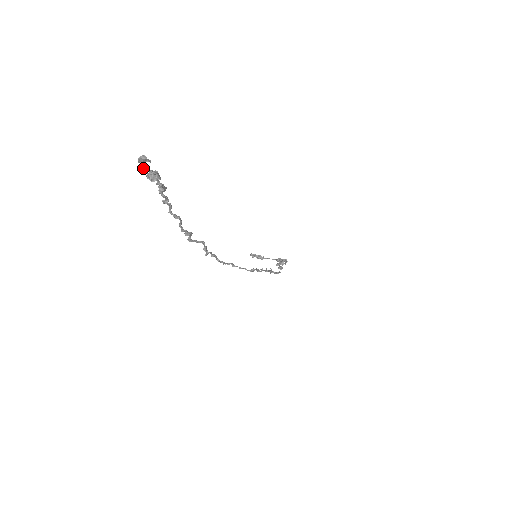
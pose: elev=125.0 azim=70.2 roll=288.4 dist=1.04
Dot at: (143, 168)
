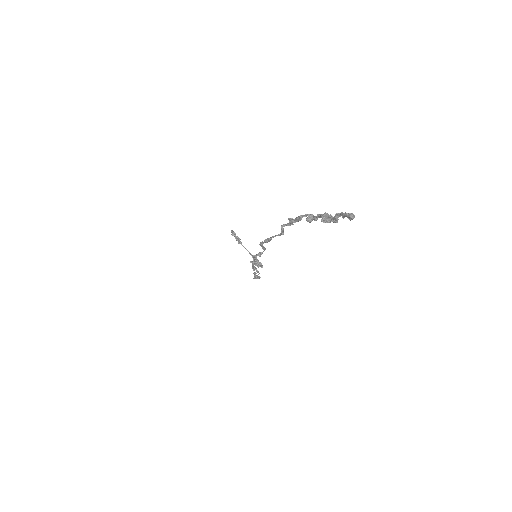
Dot at: (337, 216)
